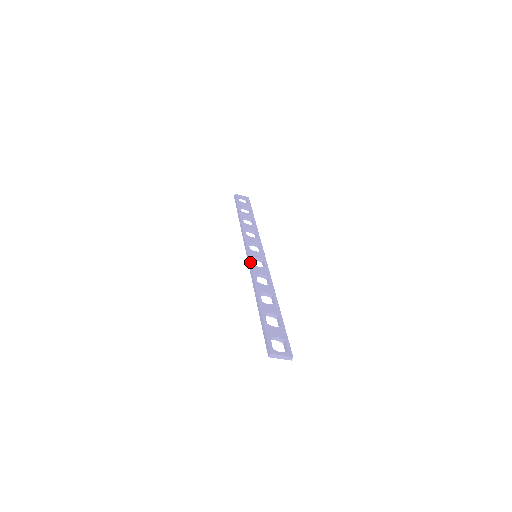
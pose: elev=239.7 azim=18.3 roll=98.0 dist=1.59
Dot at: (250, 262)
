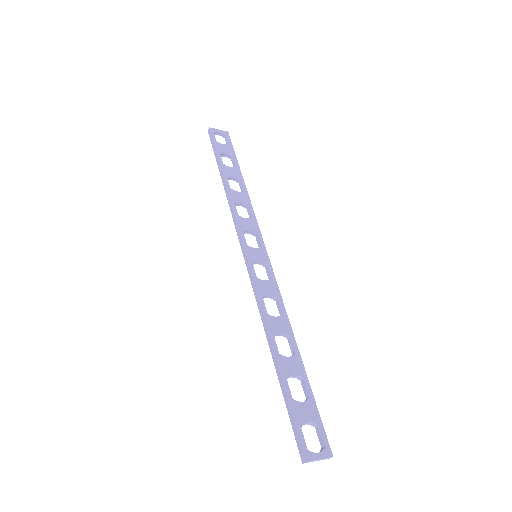
Dot at: (252, 273)
